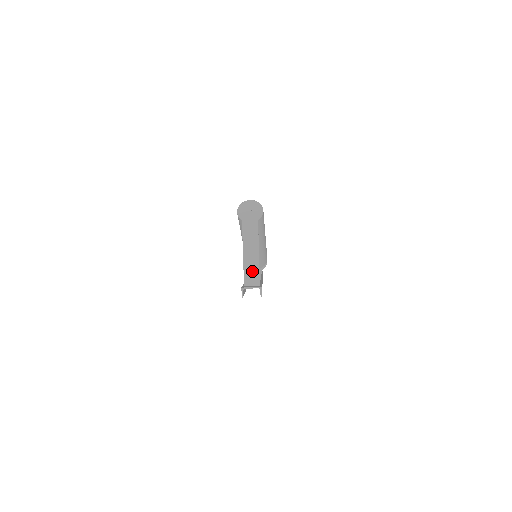
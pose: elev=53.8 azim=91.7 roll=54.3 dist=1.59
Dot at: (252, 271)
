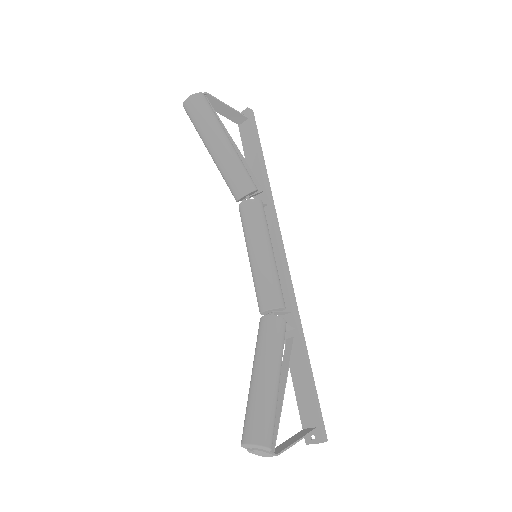
Dot at: occluded
